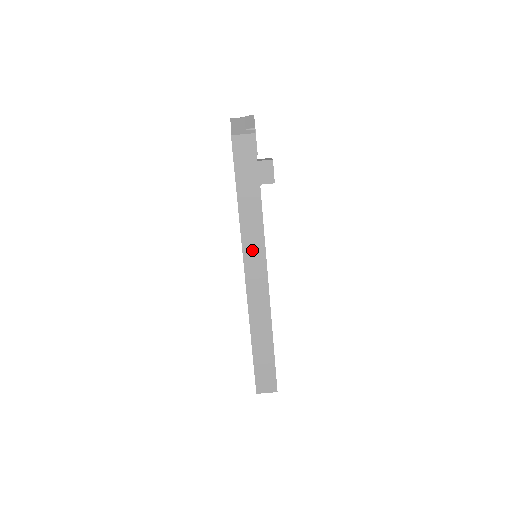
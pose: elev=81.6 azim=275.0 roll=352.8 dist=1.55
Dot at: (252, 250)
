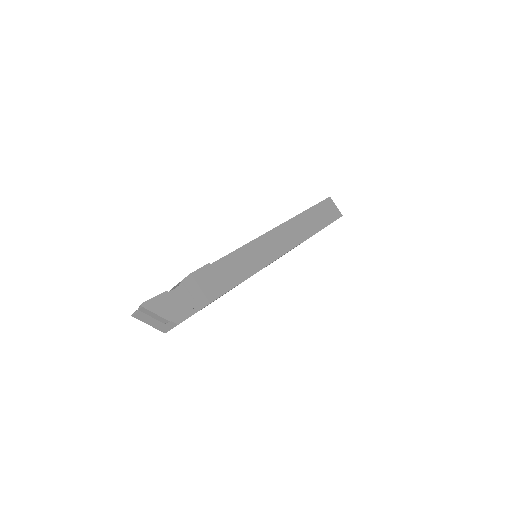
Dot at: occluded
